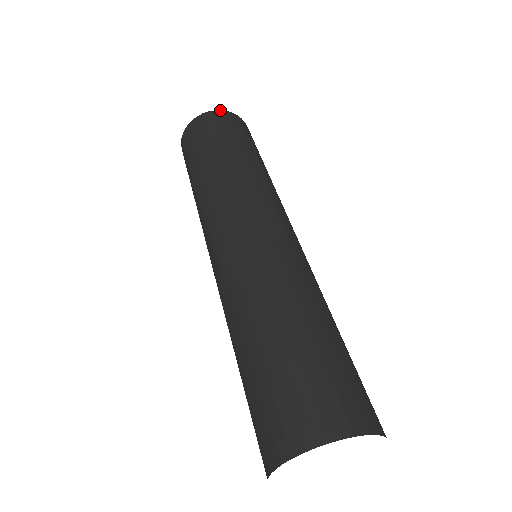
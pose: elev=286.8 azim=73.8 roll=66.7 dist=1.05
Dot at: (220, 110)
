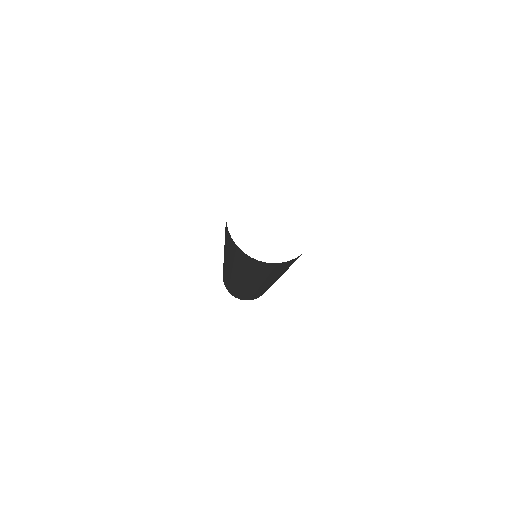
Dot at: occluded
